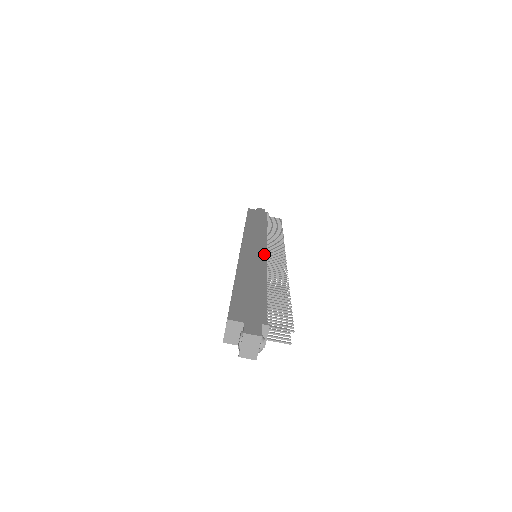
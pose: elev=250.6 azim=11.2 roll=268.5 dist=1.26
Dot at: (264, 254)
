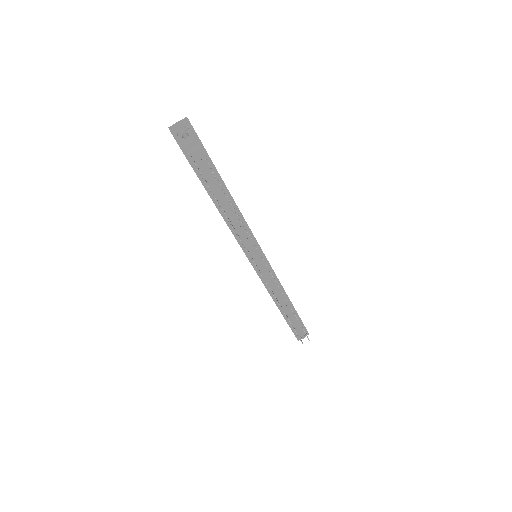
Dot at: occluded
